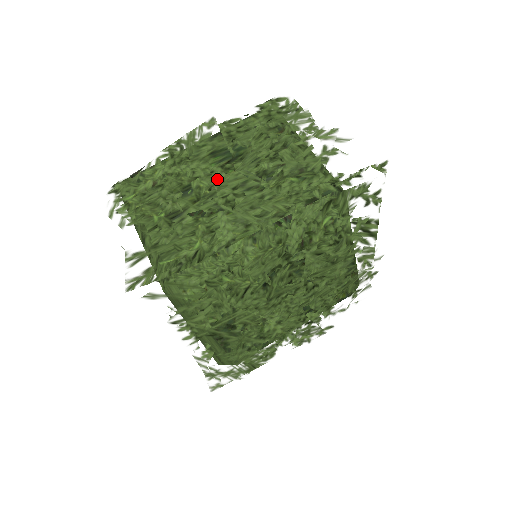
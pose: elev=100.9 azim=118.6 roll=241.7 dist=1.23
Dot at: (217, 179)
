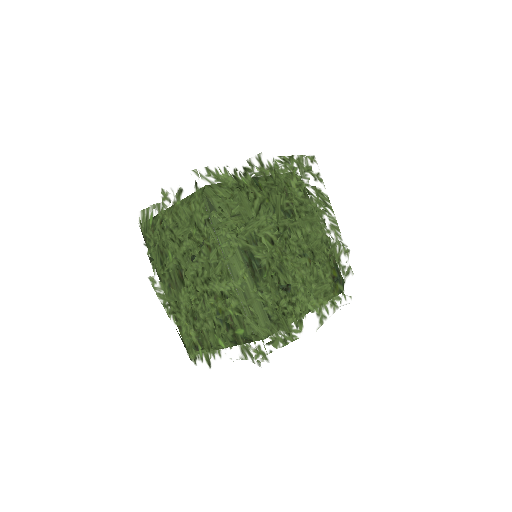
Dot at: occluded
